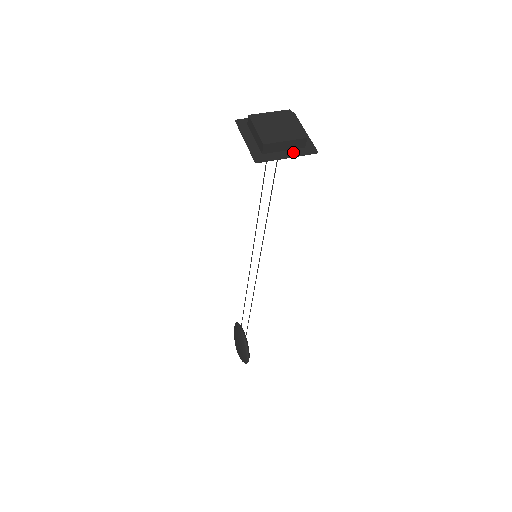
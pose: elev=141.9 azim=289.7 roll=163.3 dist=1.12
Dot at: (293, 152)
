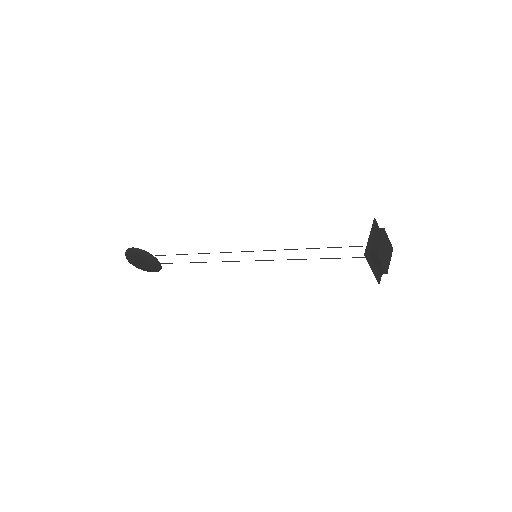
Dot at: occluded
